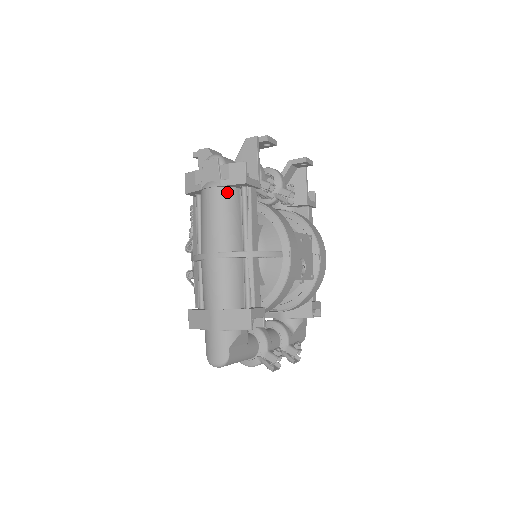
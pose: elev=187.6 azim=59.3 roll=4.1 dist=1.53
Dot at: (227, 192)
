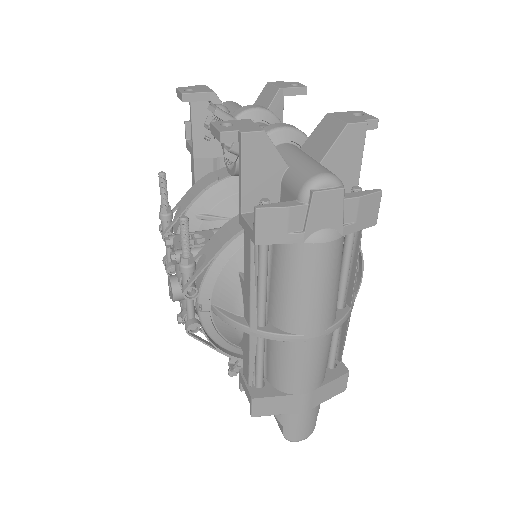
Dot at: (343, 240)
